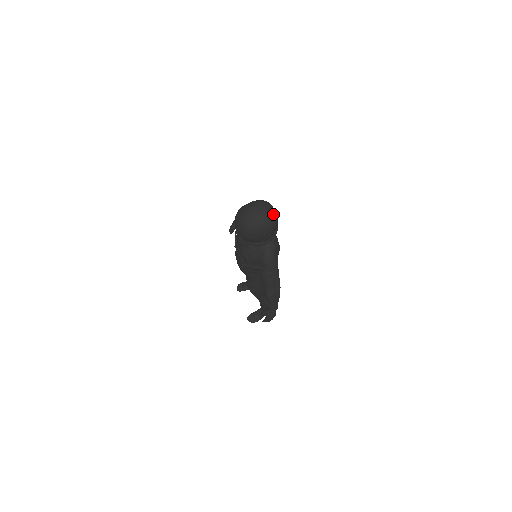
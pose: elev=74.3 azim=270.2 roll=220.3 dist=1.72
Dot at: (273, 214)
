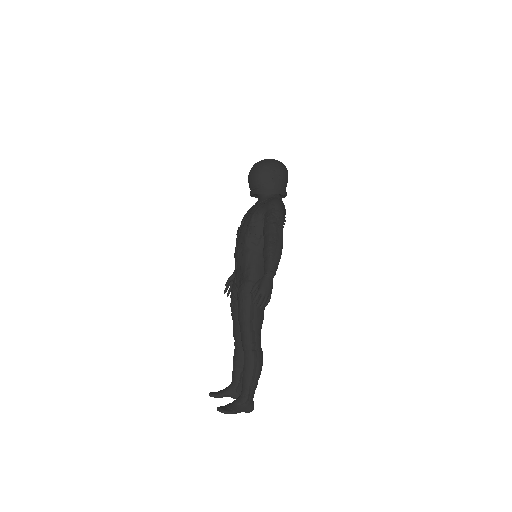
Dot at: occluded
